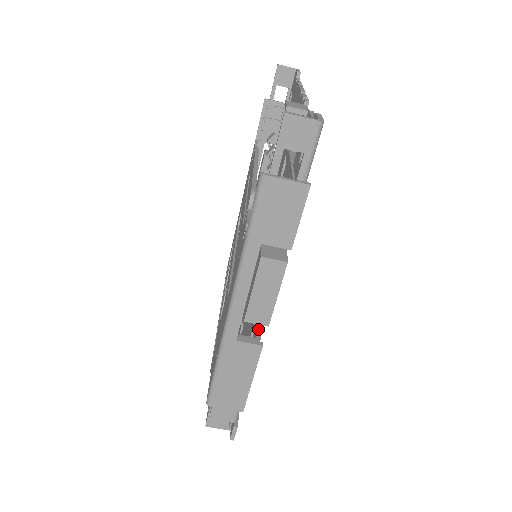
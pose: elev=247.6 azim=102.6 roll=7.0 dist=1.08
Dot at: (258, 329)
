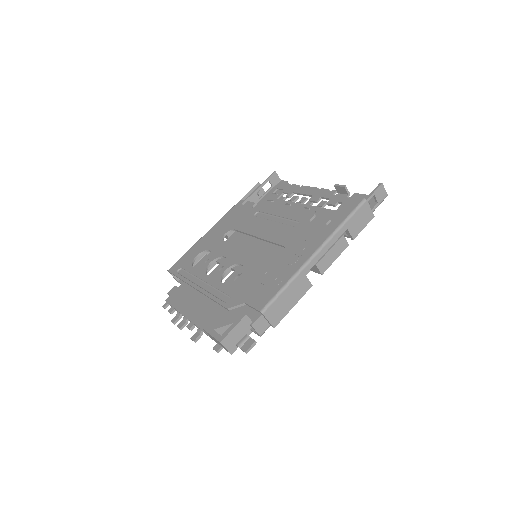
Dot at: occluded
